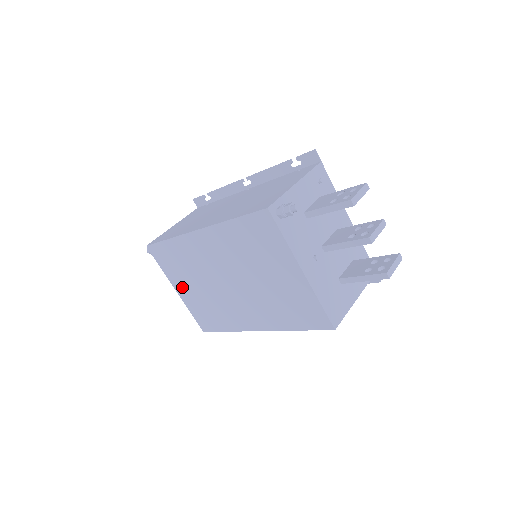
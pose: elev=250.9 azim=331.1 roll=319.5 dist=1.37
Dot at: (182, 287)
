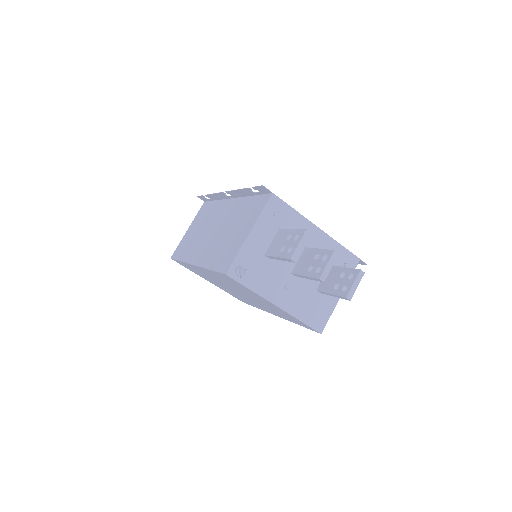
Dot at: occluded
